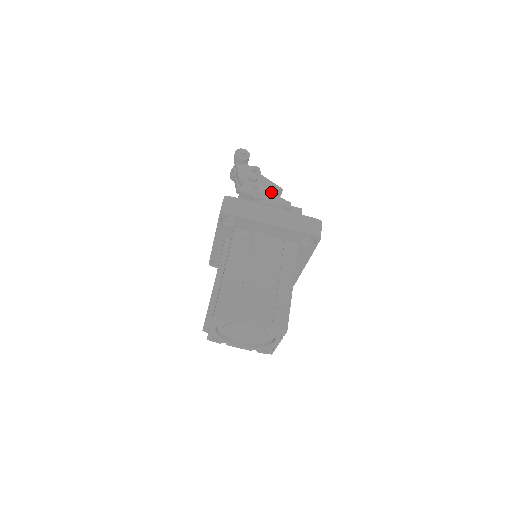
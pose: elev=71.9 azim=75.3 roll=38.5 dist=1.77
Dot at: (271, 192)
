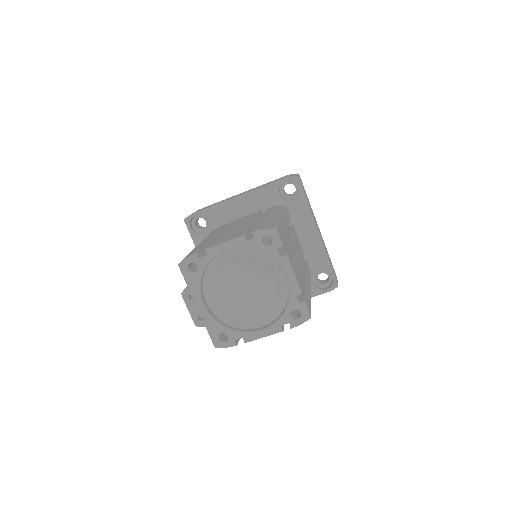
Dot at: occluded
